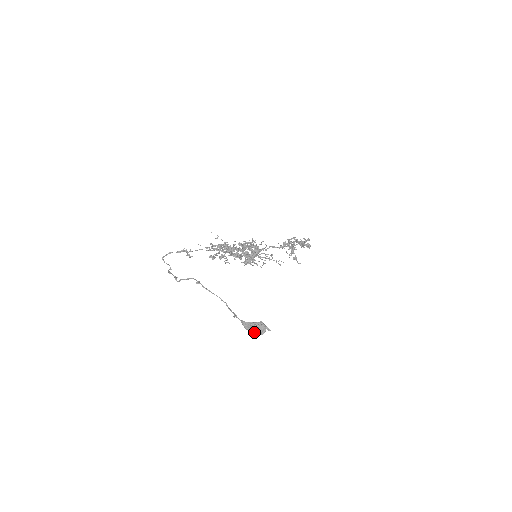
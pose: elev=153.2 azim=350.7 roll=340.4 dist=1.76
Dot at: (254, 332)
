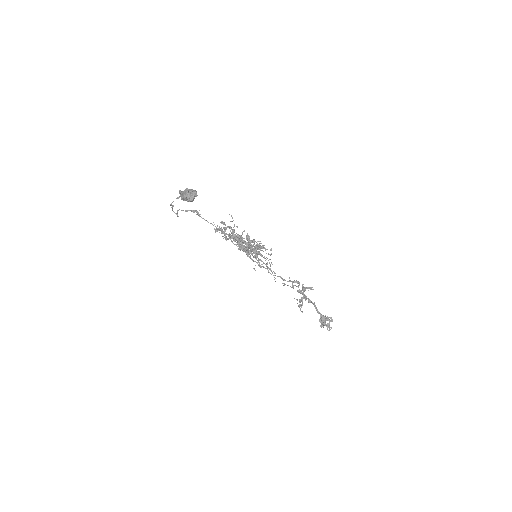
Dot at: (183, 193)
